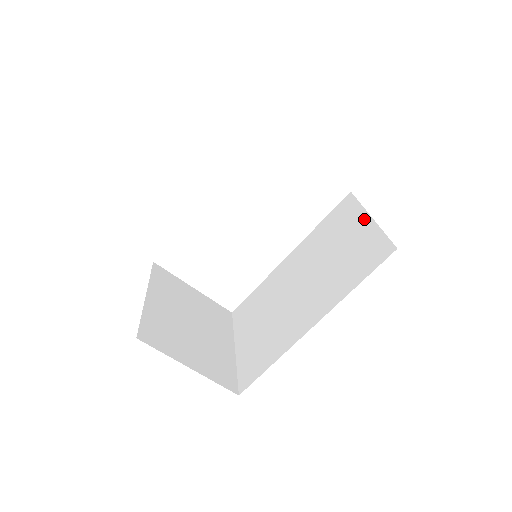
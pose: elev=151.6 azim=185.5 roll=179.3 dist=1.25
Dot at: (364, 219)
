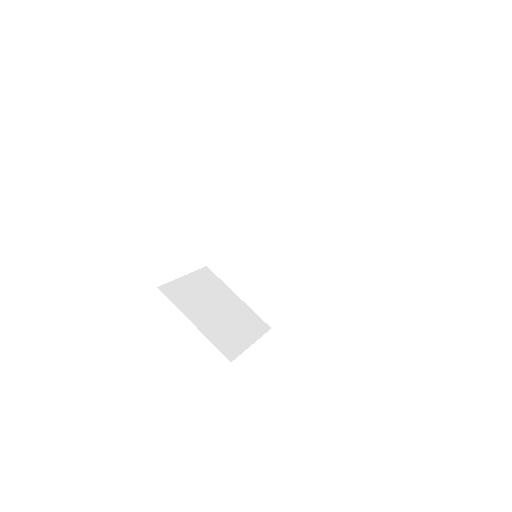
Dot at: (313, 191)
